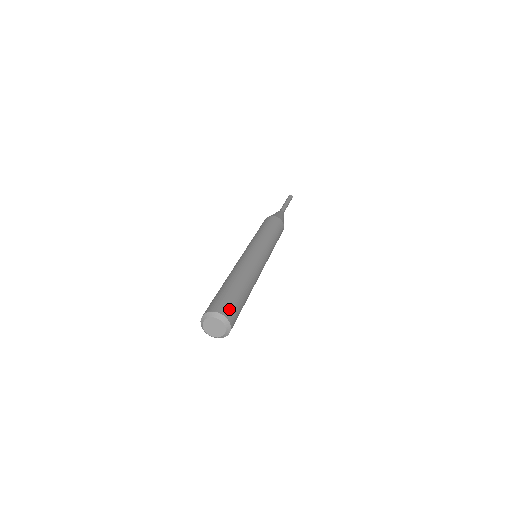
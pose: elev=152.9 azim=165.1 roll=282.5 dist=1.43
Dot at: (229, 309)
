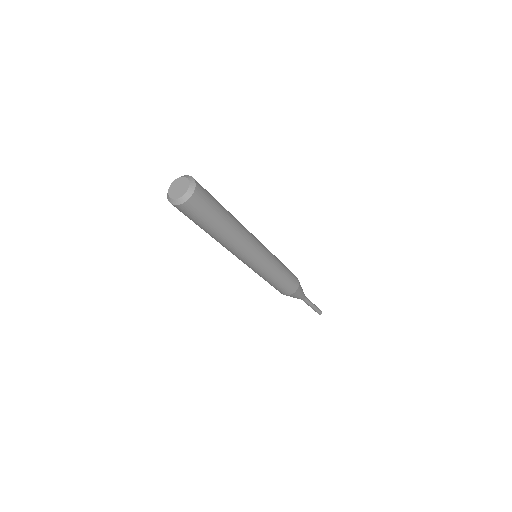
Dot at: occluded
